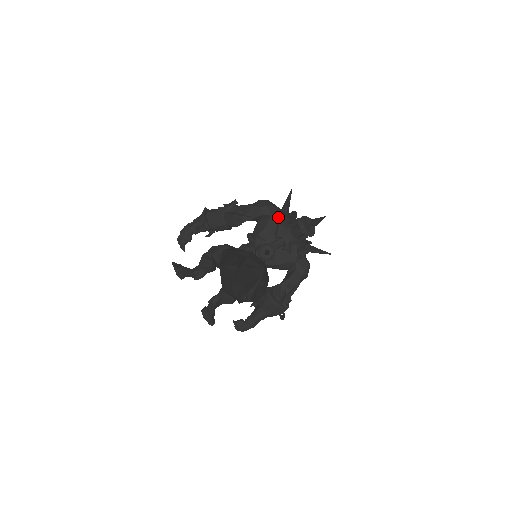
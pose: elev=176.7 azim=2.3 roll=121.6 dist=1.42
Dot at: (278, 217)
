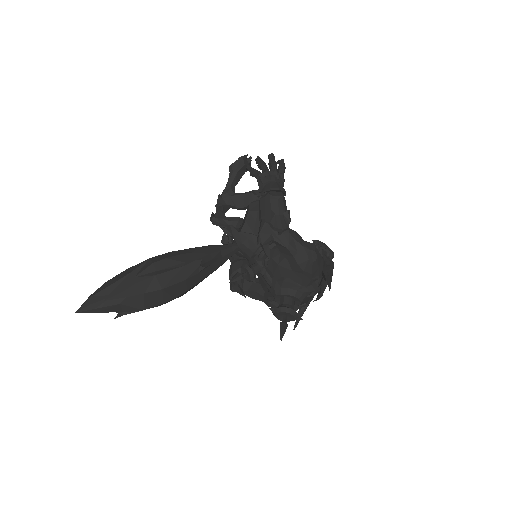
Dot at: (295, 277)
